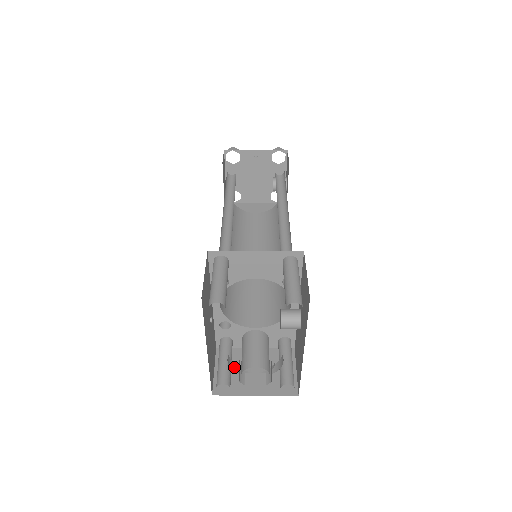
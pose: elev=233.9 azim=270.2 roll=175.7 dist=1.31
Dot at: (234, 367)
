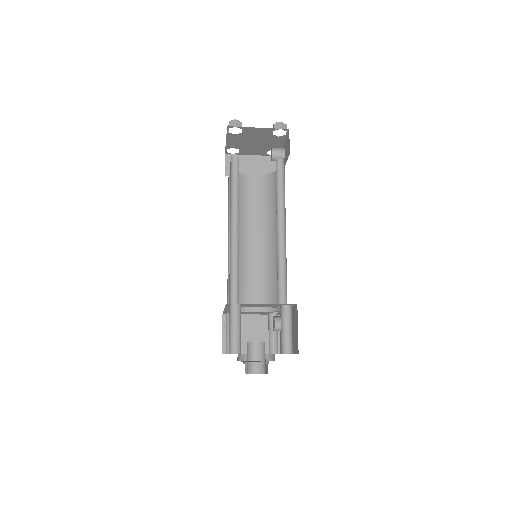
Dot at: (241, 358)
